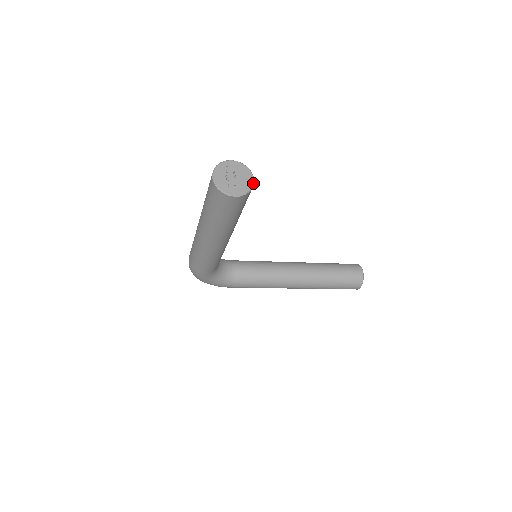
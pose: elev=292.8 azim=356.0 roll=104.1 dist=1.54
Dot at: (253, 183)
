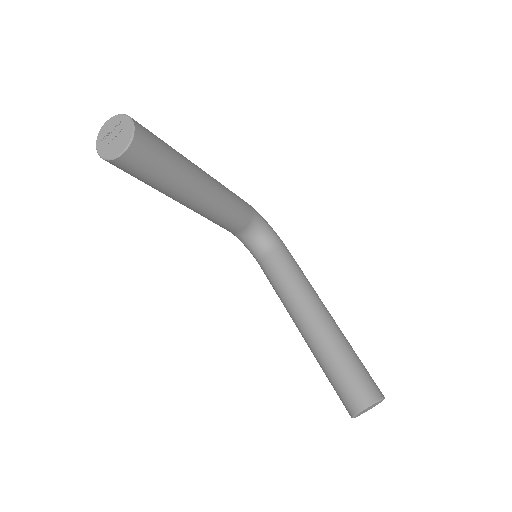
Dot at: (118, 155)
